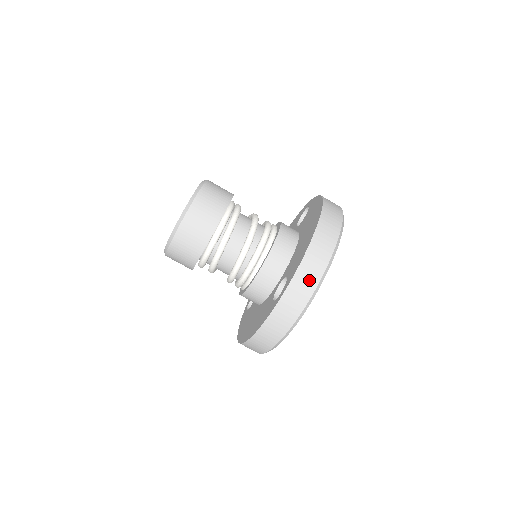
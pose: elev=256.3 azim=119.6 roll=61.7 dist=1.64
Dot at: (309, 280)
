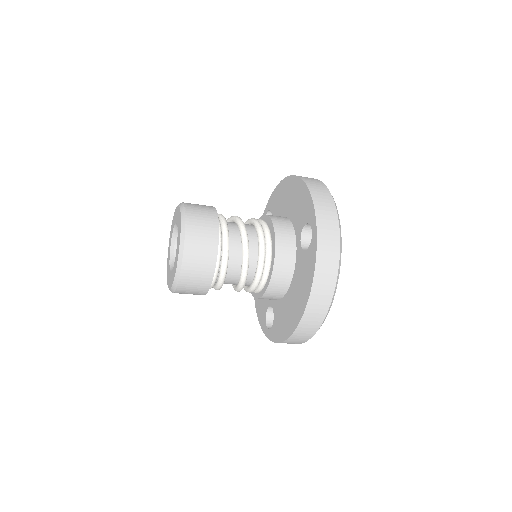
Dot at: occluded
